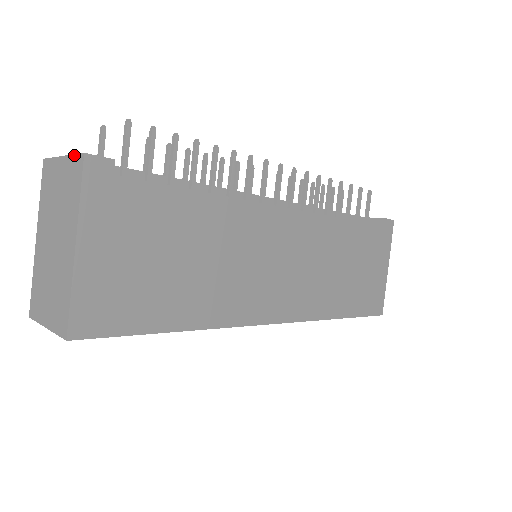
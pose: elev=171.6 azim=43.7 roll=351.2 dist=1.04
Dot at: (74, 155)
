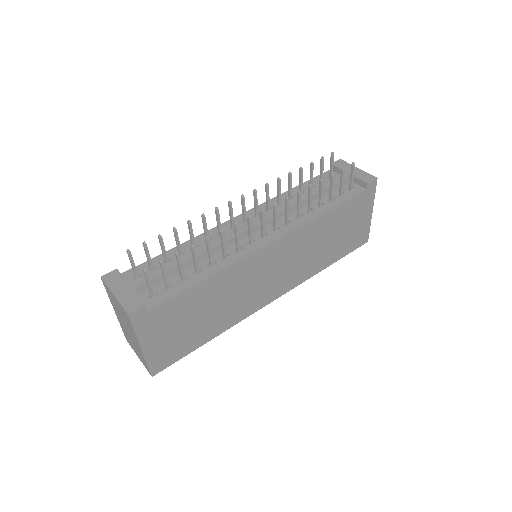
Dot at: (122, 306)
